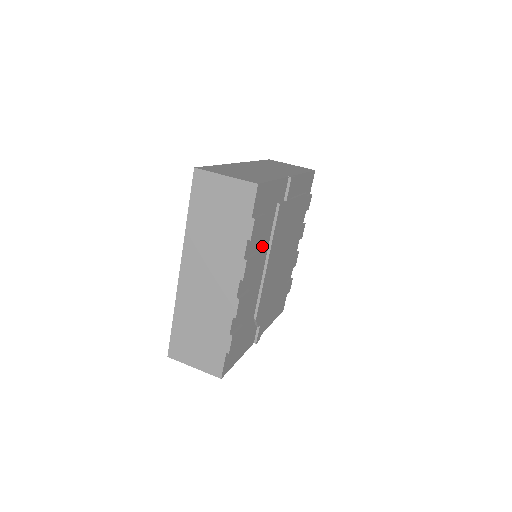
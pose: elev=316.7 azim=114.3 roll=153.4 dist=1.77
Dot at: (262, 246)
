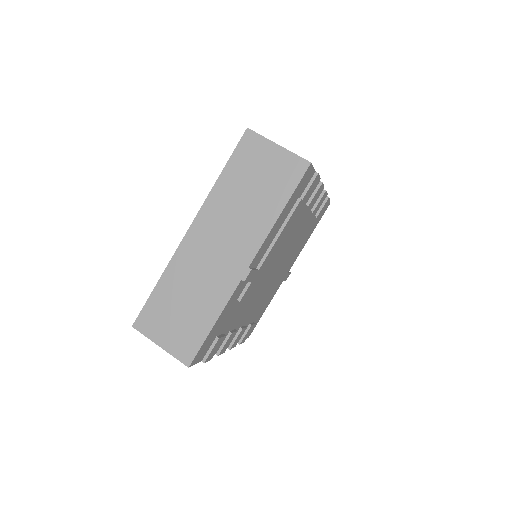
Dot at: (238, 315)
